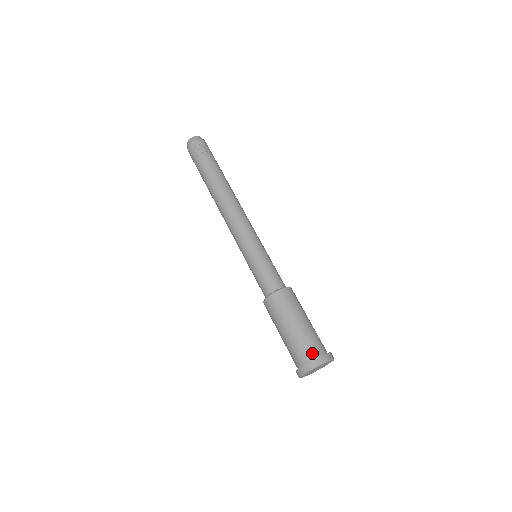
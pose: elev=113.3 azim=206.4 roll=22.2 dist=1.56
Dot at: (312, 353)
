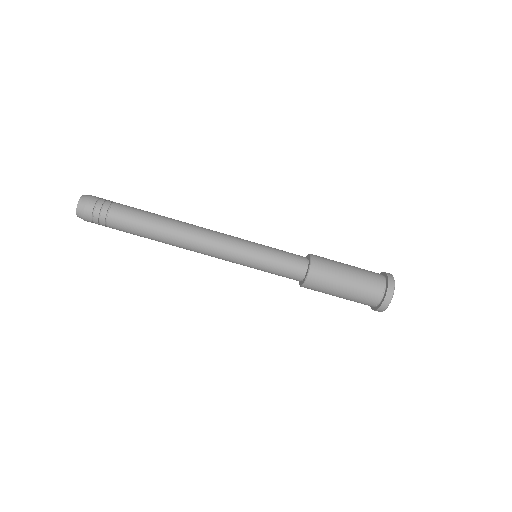
Dot at: (380, 287)
